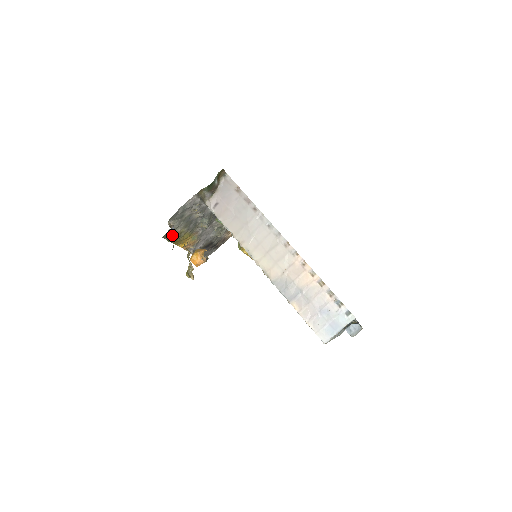
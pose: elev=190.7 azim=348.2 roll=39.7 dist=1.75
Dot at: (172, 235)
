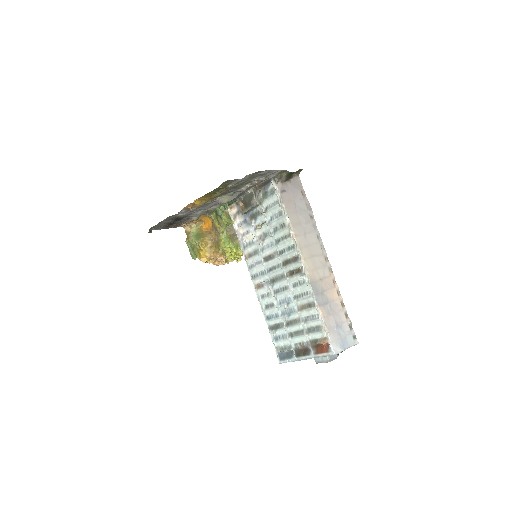
Dot at: (224, 185)
